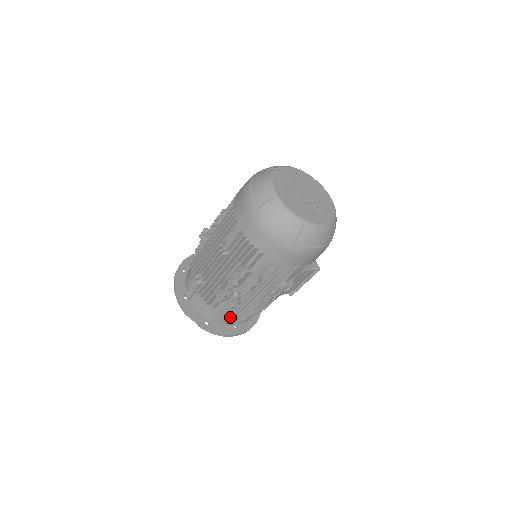
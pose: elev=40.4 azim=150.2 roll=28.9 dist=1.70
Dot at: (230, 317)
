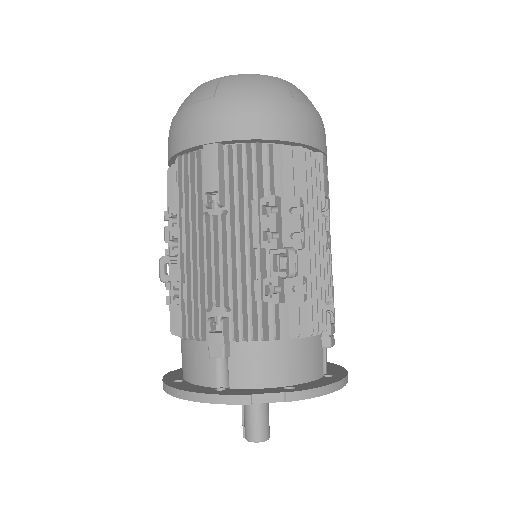
Dot at: (310, 348)
